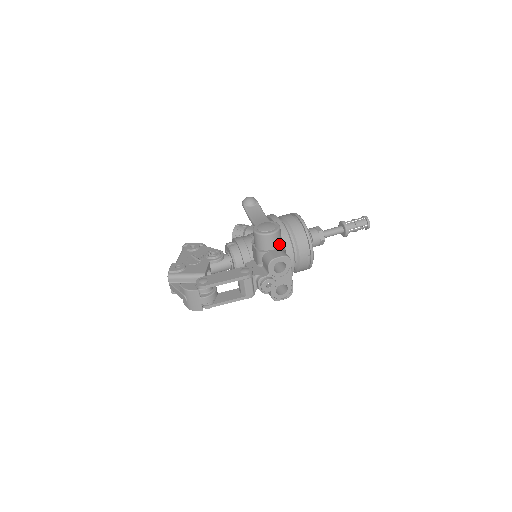
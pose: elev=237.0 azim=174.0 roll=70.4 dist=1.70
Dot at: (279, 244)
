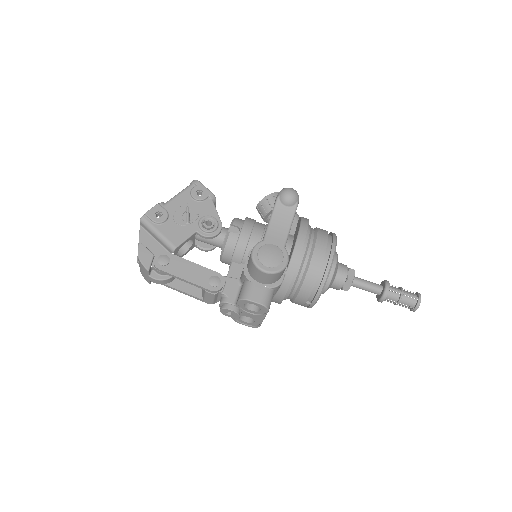
Dot at: (273, 281)
